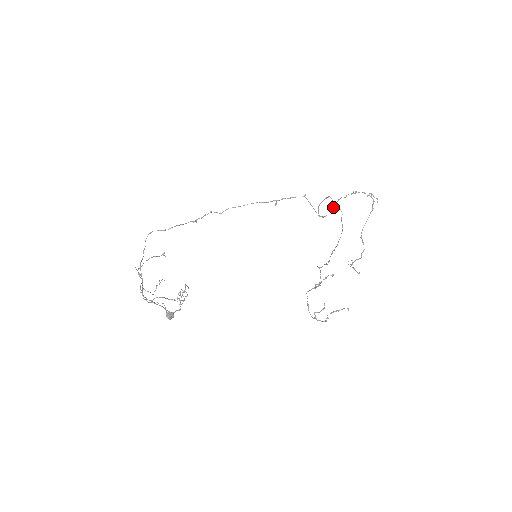
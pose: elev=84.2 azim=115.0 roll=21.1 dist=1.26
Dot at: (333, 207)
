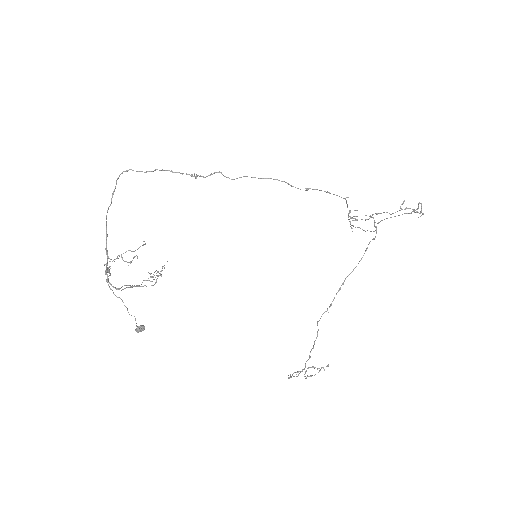
Dot at: (370, 217)
